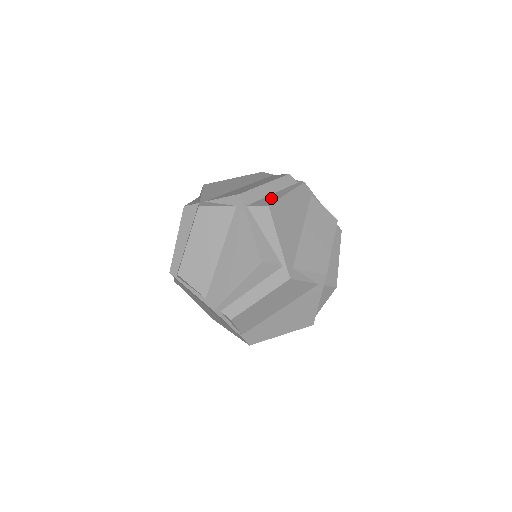
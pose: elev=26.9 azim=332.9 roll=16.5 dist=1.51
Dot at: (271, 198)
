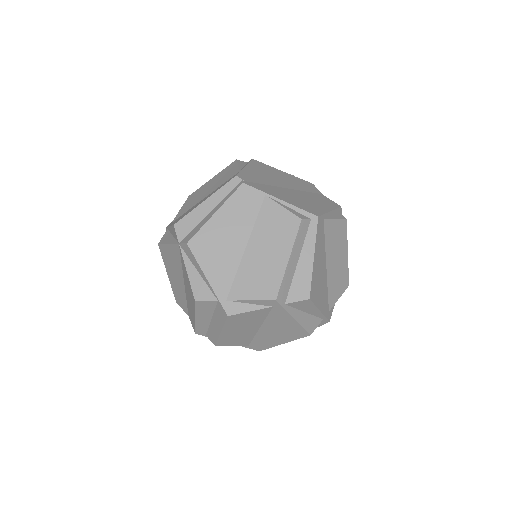
Dot at: (302, 278)
